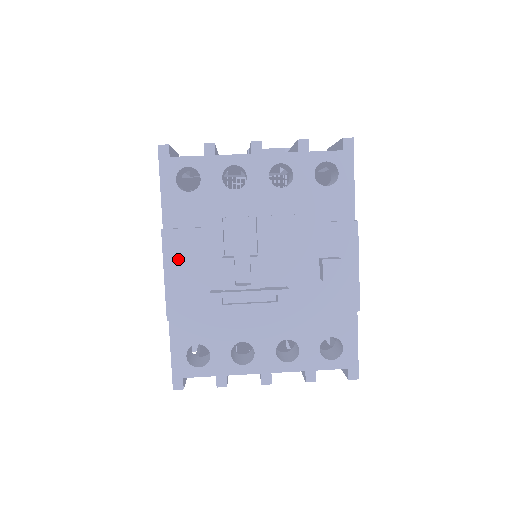
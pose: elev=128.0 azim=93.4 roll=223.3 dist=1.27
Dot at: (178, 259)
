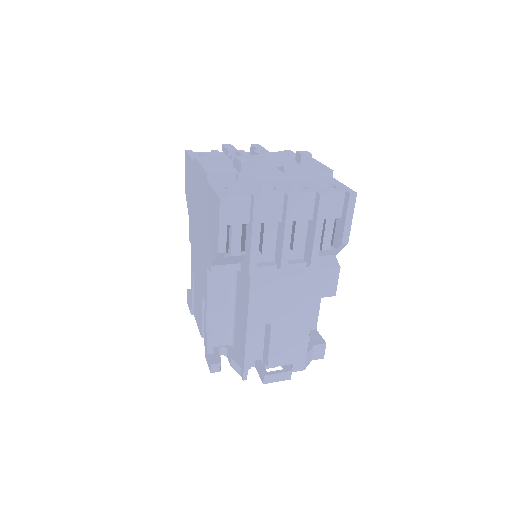
Dot at: (208, 161)
